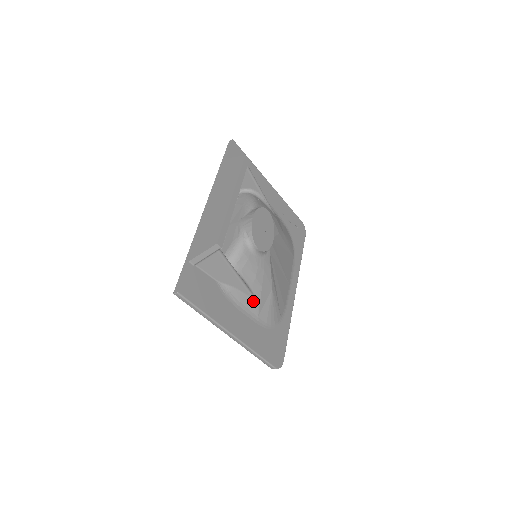
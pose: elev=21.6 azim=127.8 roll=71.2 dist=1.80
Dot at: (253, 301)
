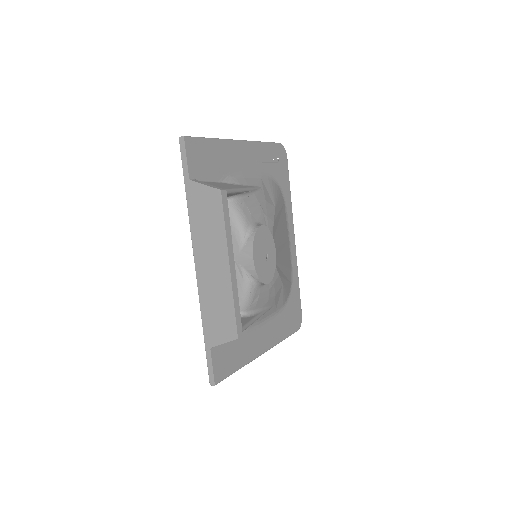
Dot at: (270, 309)
